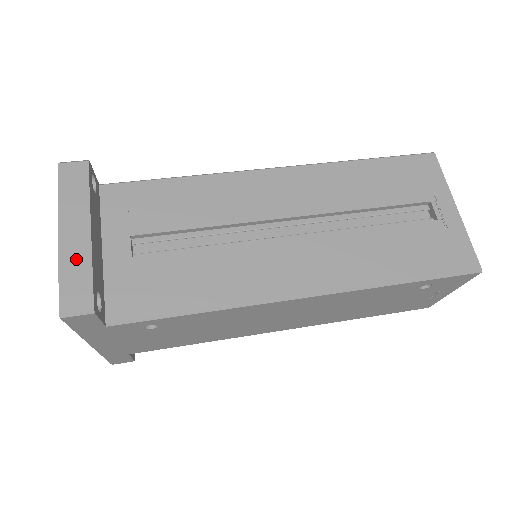
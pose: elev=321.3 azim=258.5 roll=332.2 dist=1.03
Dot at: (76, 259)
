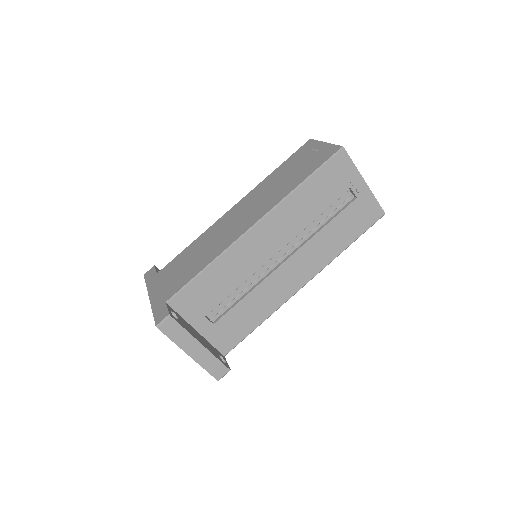
Dot at: (207, 360)
